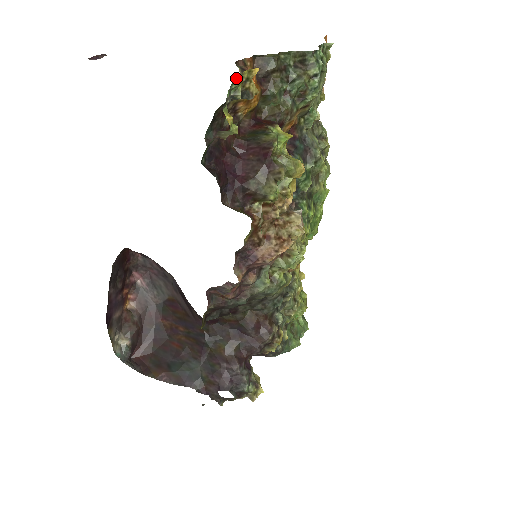
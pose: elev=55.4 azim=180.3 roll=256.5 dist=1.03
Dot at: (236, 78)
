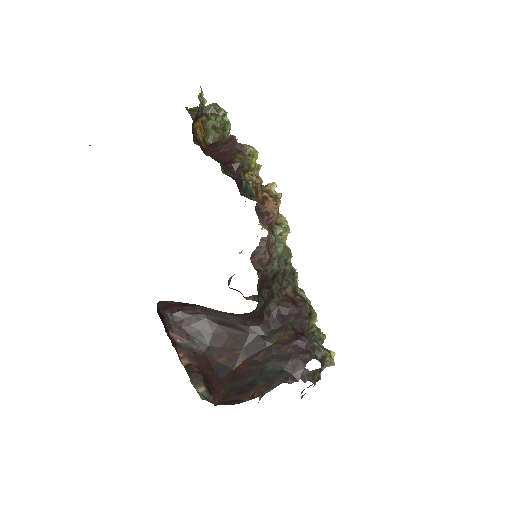
Dot at: (200, 87)
